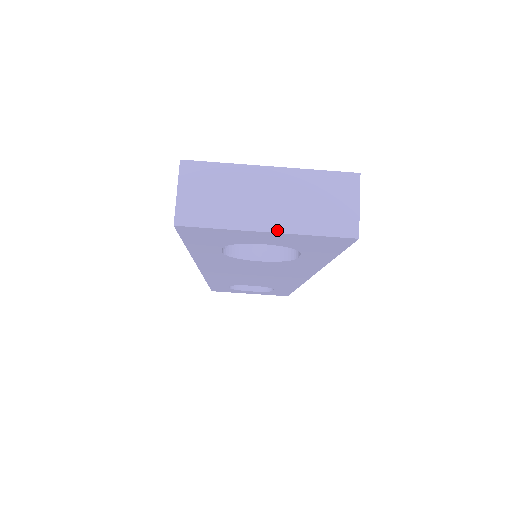
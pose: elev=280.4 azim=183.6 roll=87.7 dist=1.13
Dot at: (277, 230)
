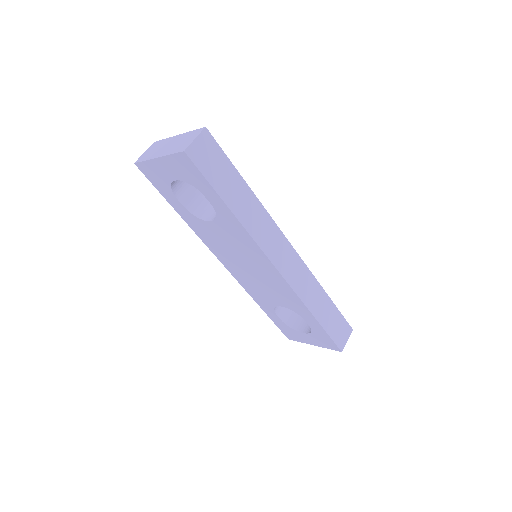
Dot at: (161, 156)
